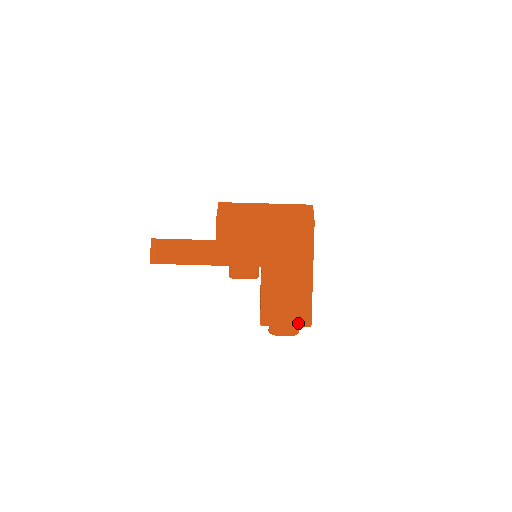
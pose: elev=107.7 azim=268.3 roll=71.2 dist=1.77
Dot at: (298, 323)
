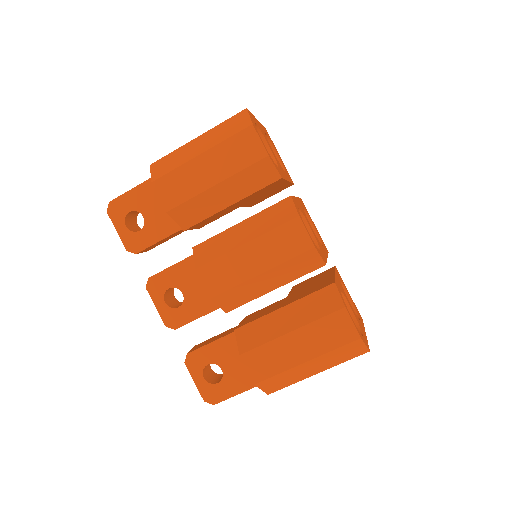
Dot at: occluded
